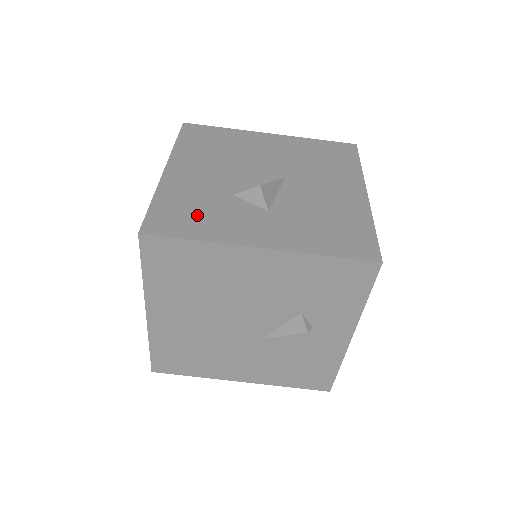
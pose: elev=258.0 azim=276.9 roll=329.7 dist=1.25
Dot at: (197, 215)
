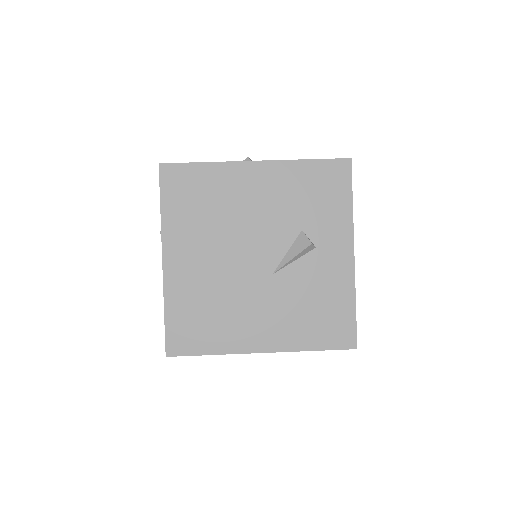
Dot at: occluded
